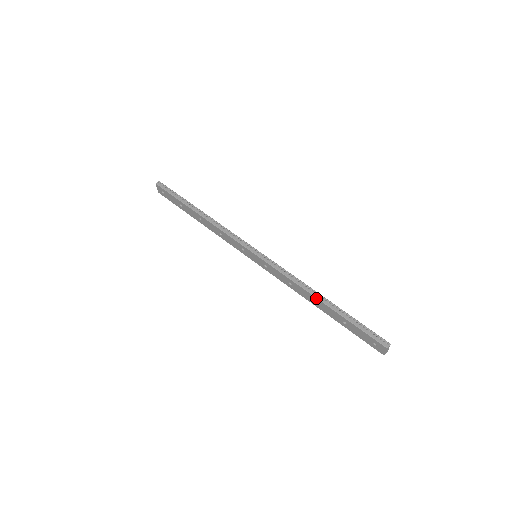
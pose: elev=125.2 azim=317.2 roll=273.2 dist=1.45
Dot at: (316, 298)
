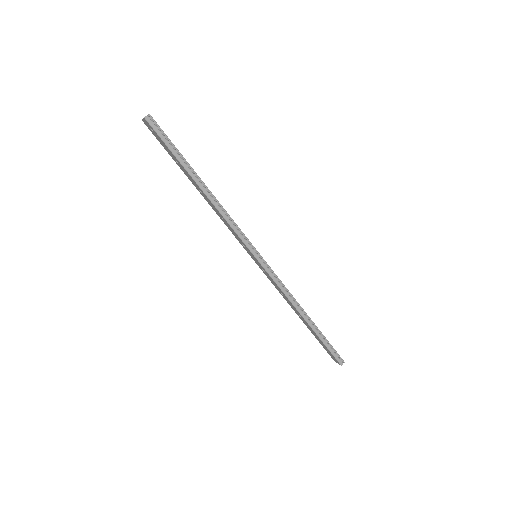
Dot at: (302, 317)
